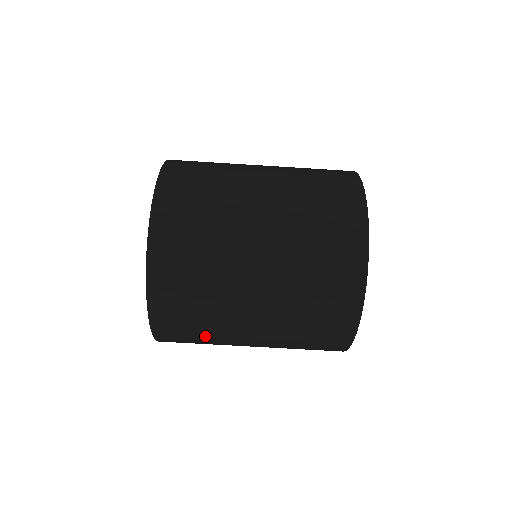
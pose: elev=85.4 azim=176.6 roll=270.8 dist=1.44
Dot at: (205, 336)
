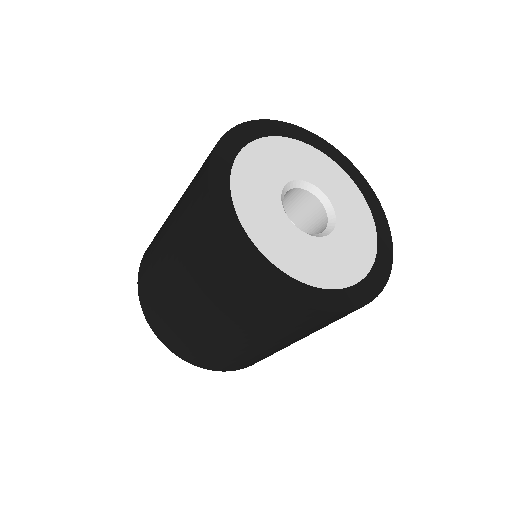
Dot at: (251, 359)
